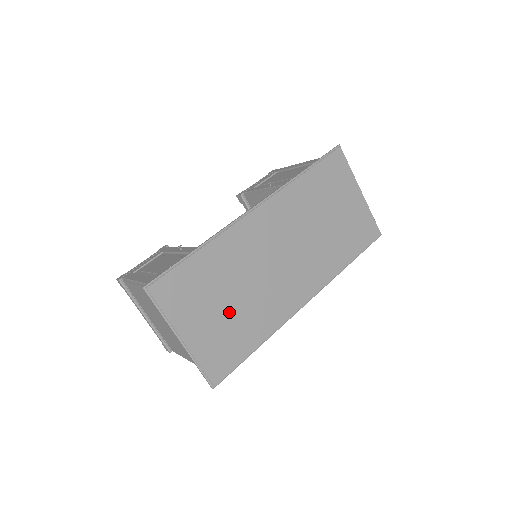
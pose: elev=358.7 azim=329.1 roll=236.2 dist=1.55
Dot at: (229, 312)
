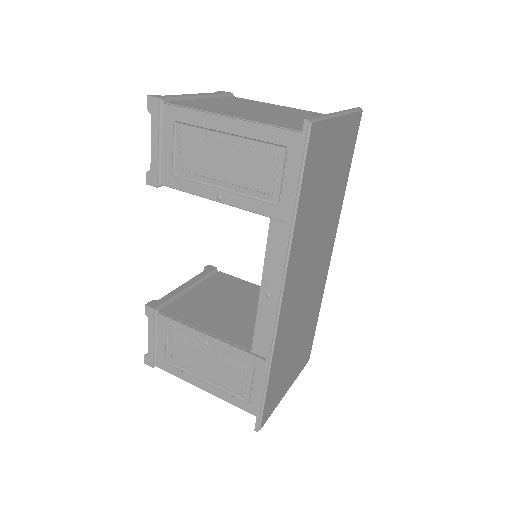
Dot at: (299, 345)
